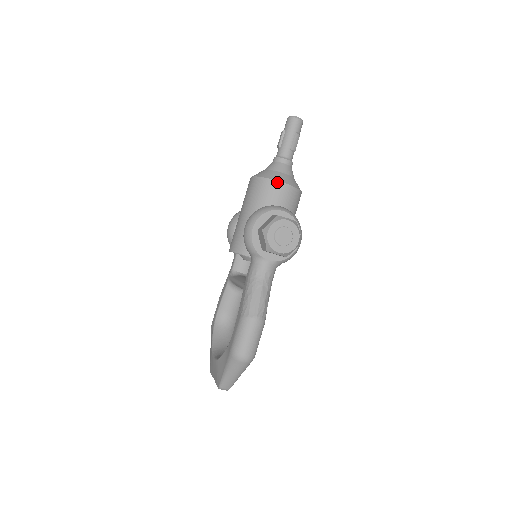
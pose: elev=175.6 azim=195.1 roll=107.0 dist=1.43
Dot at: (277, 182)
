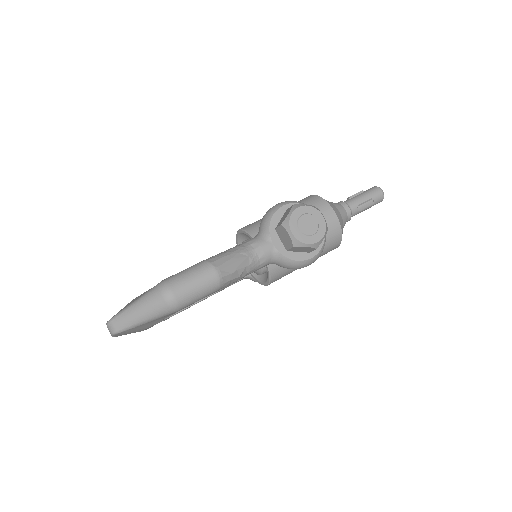
Dot at: (330, 207)
